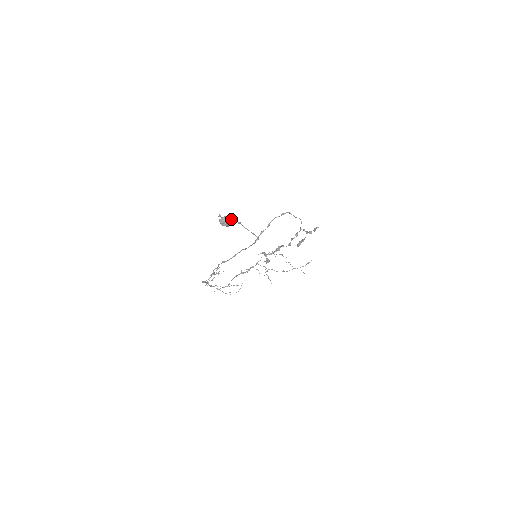
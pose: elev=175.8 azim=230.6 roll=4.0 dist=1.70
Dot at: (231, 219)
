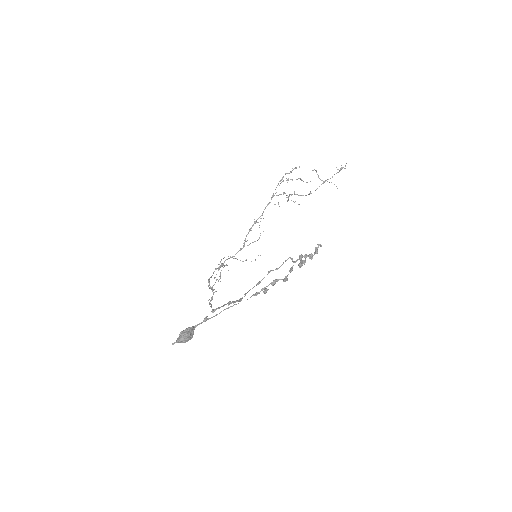
Dot at: (191, 329)
